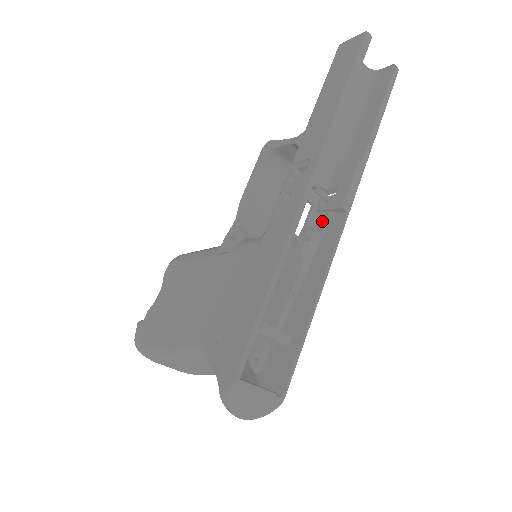
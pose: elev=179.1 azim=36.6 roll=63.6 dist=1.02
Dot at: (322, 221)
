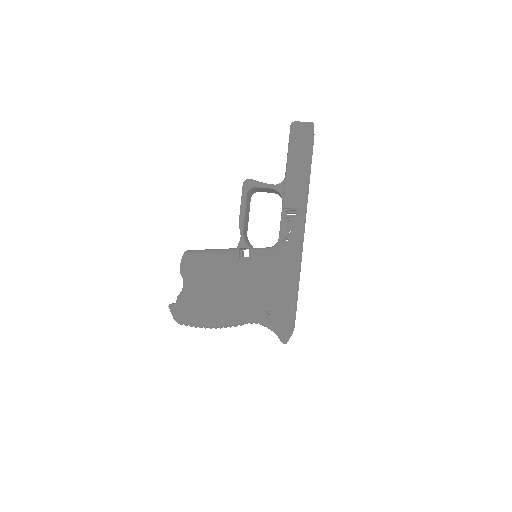
Dot at: occluded
